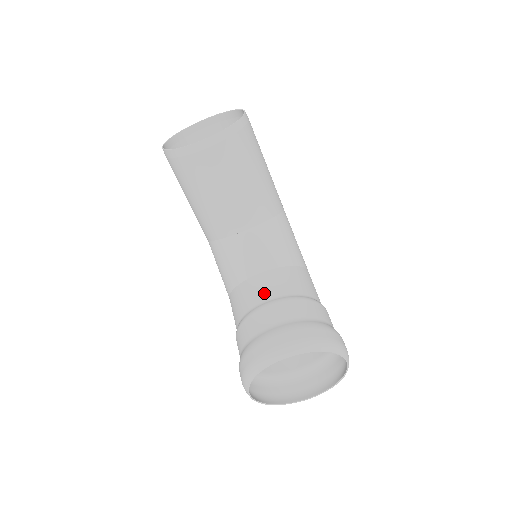
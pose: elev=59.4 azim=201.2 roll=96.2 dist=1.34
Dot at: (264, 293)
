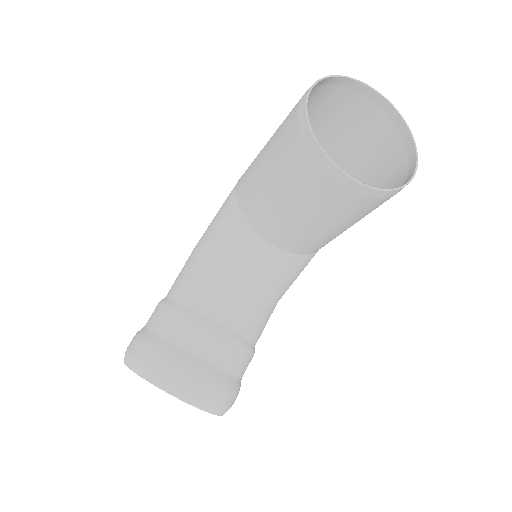
Dot at: (225, 313)
